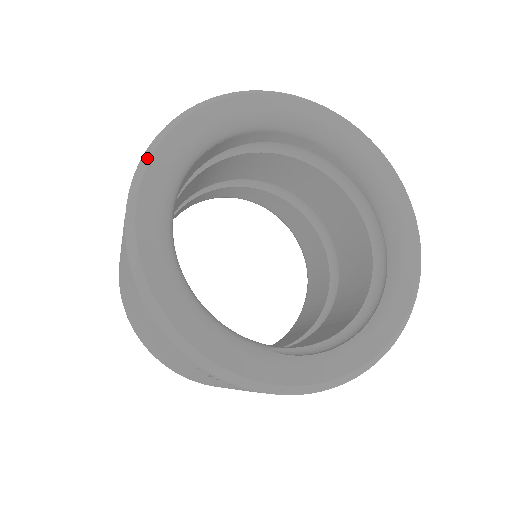
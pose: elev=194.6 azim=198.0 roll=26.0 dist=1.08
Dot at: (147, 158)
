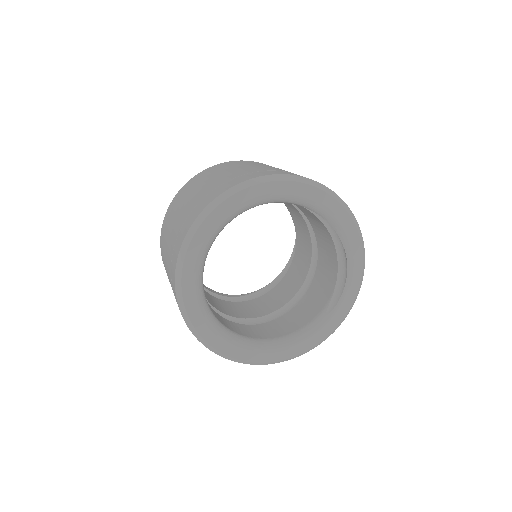
Dot at: (202, 341)
